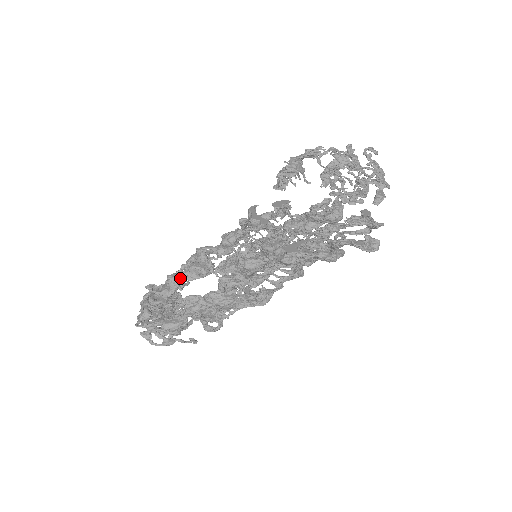
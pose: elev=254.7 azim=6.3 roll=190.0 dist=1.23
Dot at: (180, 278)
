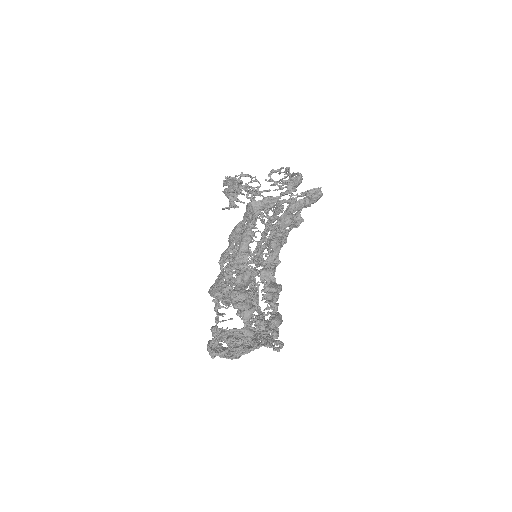
Dot at: (242, 288)
